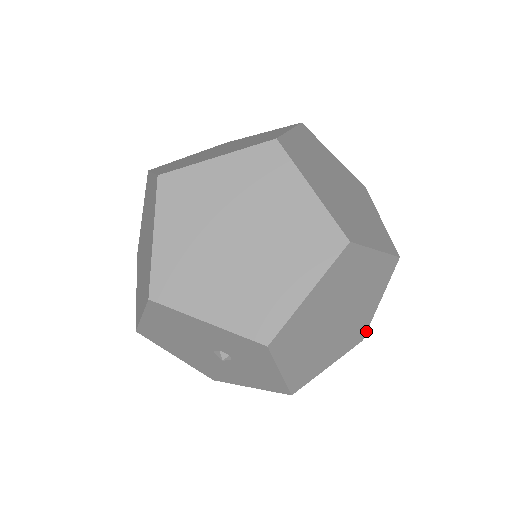
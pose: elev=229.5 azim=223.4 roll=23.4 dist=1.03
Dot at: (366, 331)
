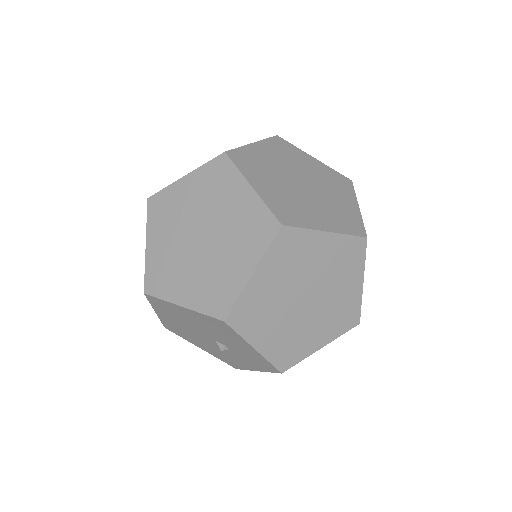
Dot at: occluded
